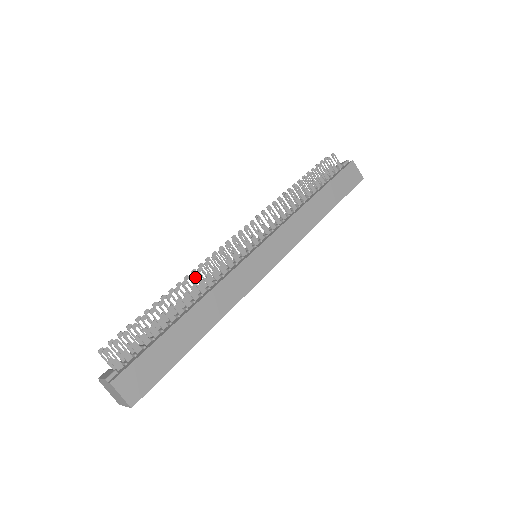
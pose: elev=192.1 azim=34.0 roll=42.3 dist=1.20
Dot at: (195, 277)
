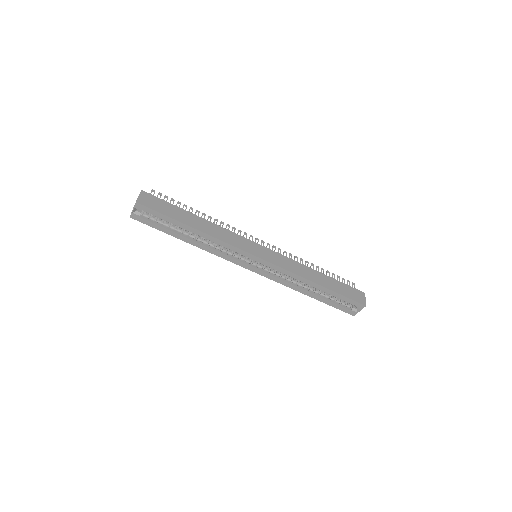
Dot at: (217, 221)
